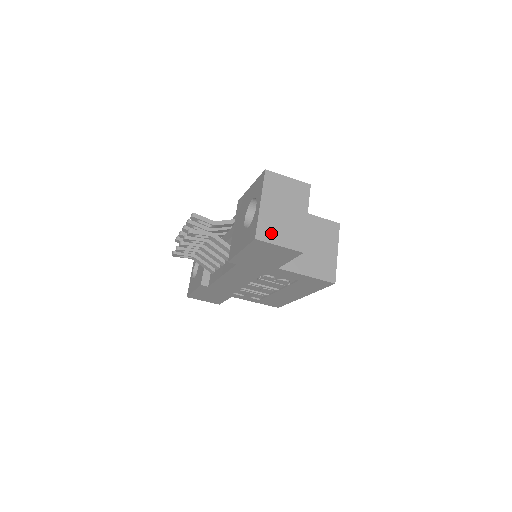
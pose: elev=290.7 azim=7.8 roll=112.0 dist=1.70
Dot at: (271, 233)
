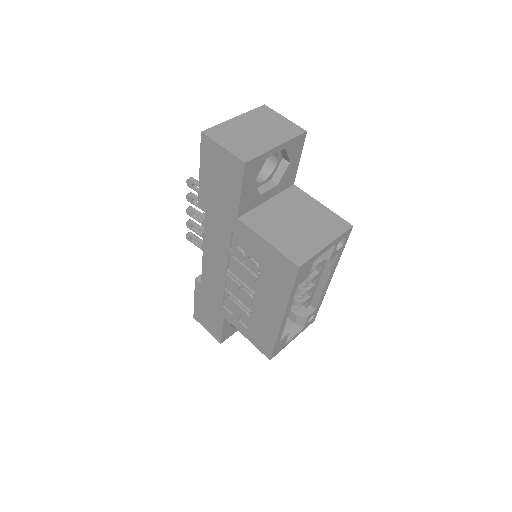
Dot at: (223, 136)
